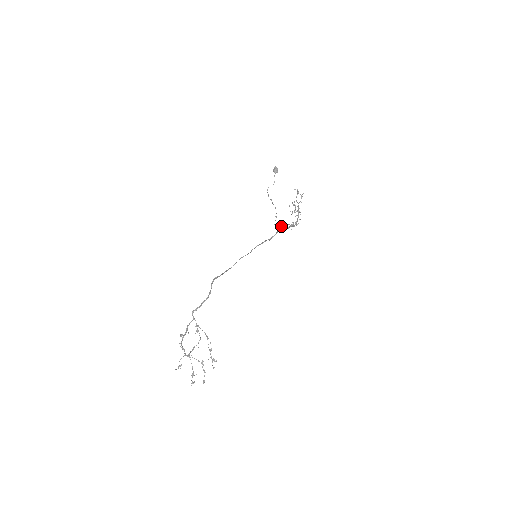
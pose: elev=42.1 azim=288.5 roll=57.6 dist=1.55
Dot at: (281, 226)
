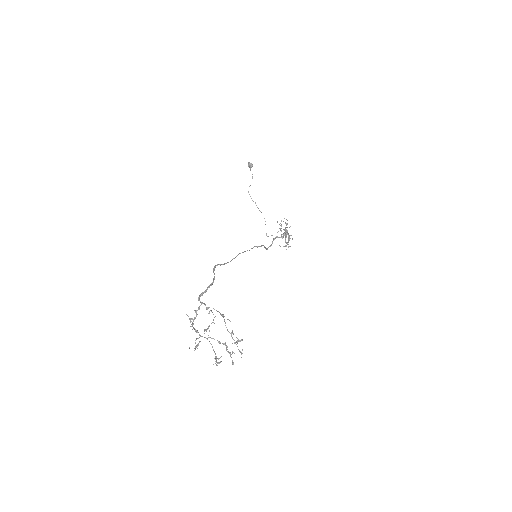
Dot at: (274, 238)
